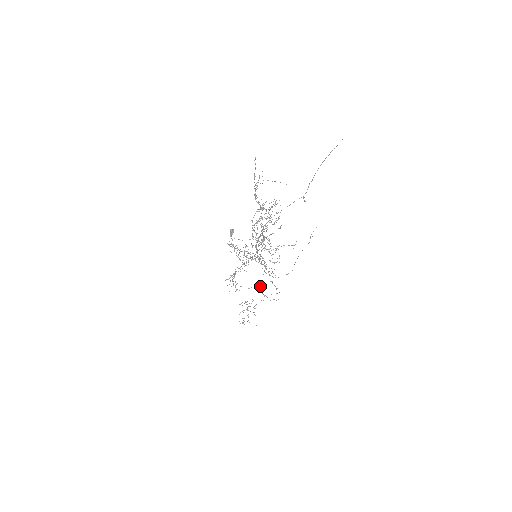
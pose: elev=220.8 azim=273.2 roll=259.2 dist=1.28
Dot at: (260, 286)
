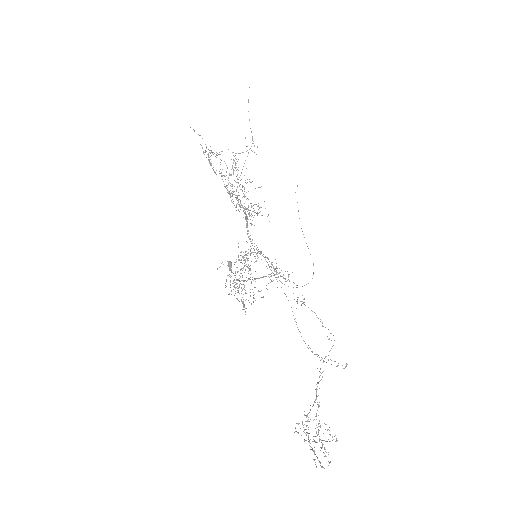
Dot at: occluded
